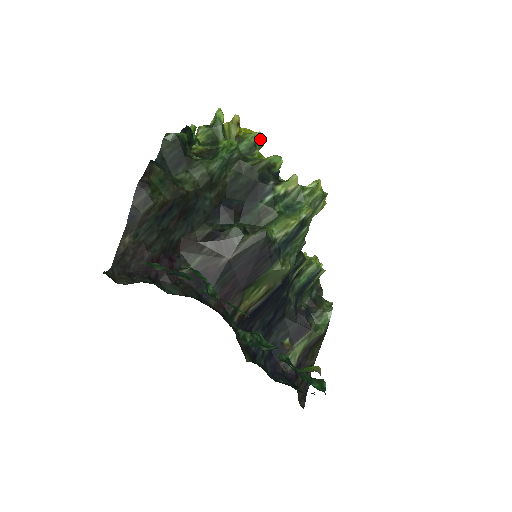
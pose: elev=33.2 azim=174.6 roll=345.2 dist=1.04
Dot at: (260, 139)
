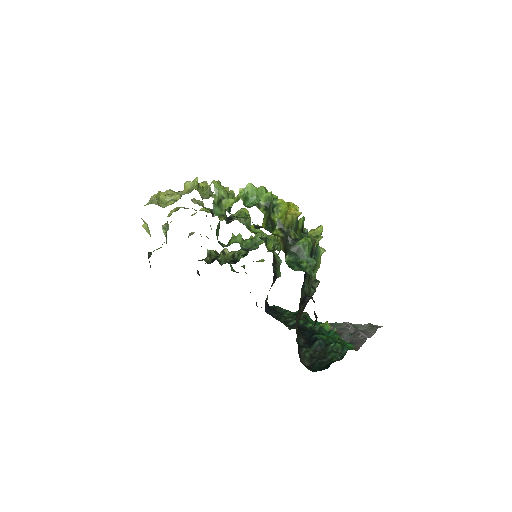
Dot at: occluded
